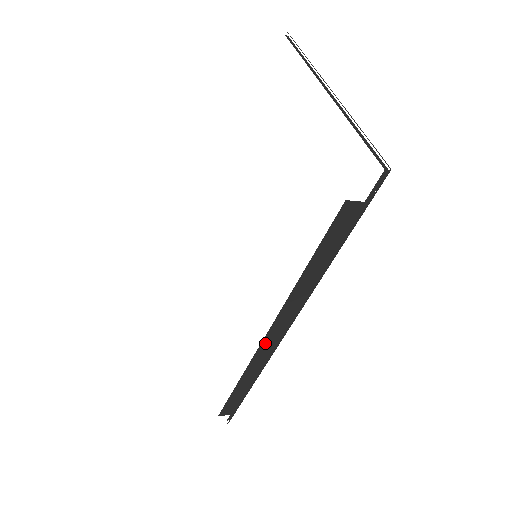
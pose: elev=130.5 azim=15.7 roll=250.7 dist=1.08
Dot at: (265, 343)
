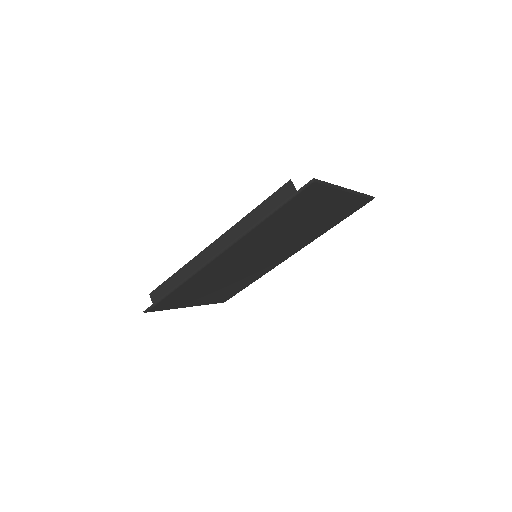
Dot at: (208, 250)
